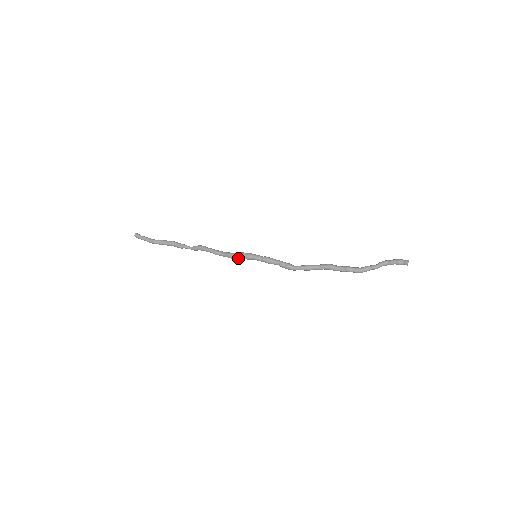
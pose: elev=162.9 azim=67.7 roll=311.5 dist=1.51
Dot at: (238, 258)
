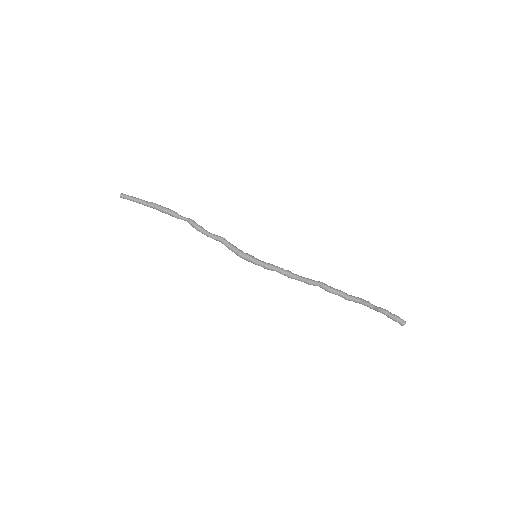
Dot at: occluded
